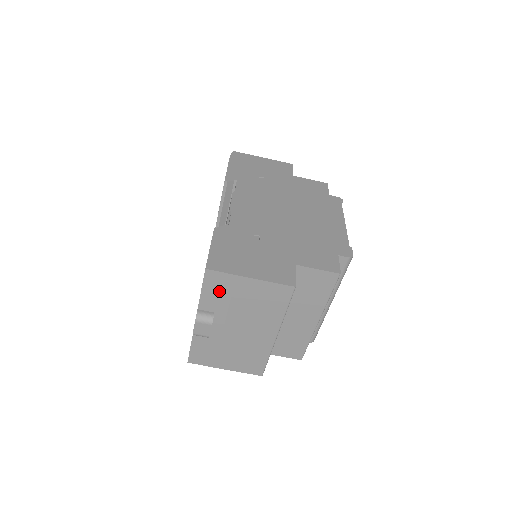
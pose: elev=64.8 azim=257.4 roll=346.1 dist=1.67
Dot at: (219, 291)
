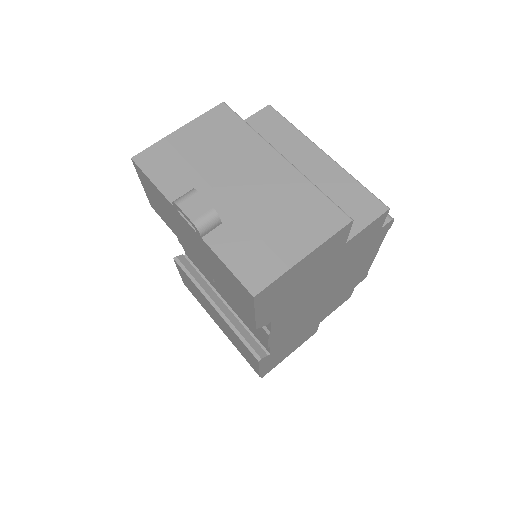
Dot at: (169, 167)
